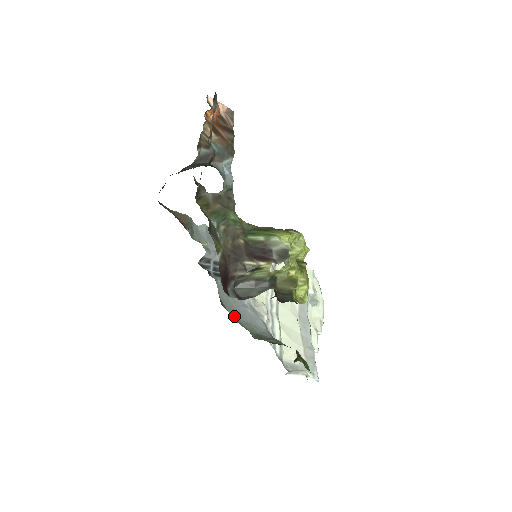
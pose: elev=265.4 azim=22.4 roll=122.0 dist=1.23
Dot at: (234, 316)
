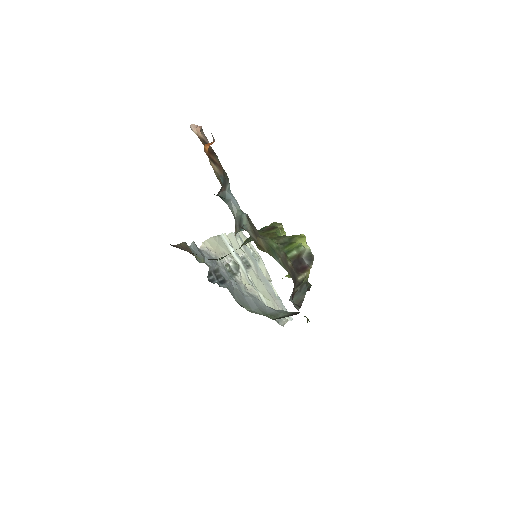
Dot at: (249, 310)
